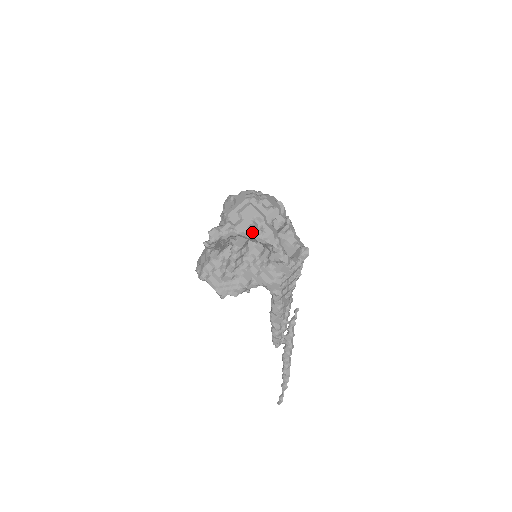
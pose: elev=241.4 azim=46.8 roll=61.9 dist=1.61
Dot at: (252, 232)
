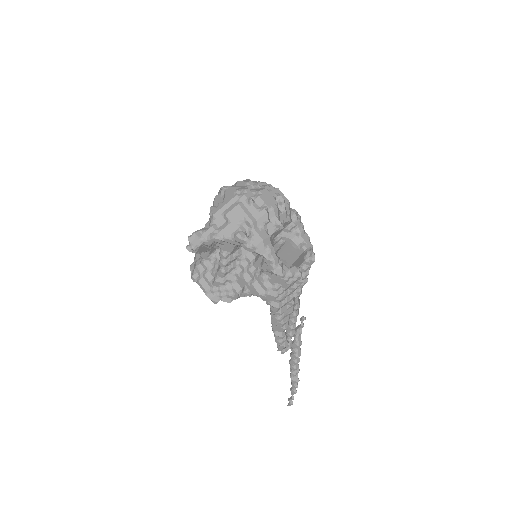
Dot at: (237, 240)
